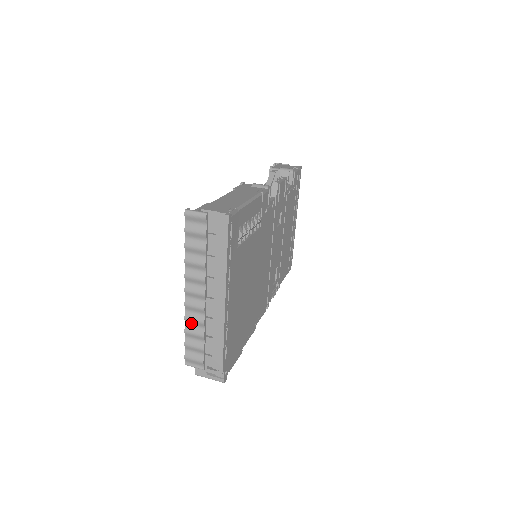
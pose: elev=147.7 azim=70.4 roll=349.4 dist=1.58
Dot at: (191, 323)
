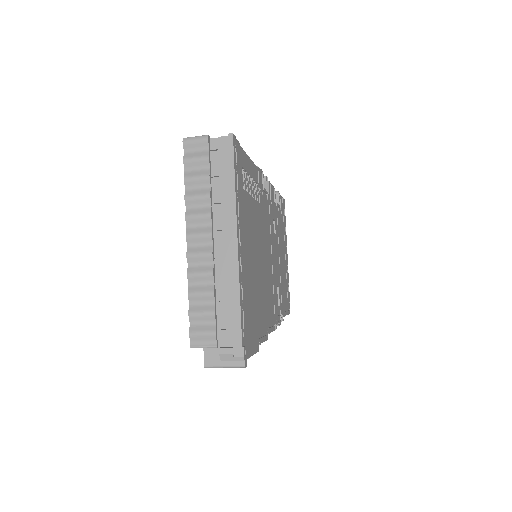
Dot at: (196, 280)
